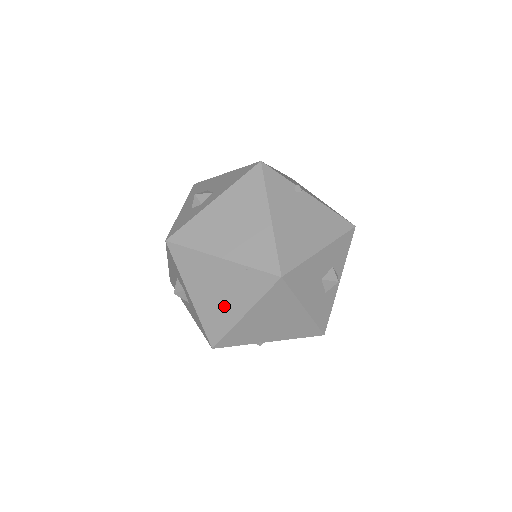
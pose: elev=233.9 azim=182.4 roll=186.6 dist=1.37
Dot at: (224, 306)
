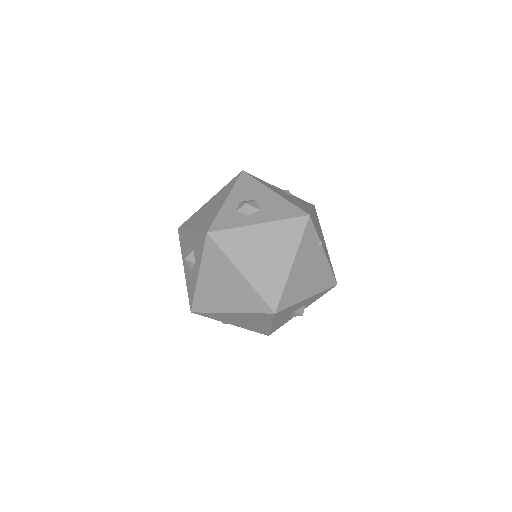
Dot at: (220, 298)
